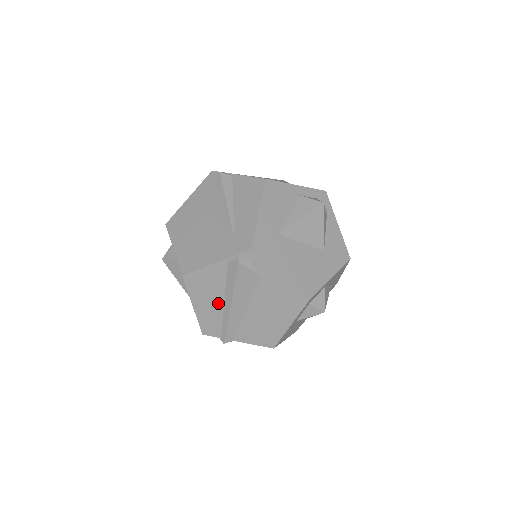
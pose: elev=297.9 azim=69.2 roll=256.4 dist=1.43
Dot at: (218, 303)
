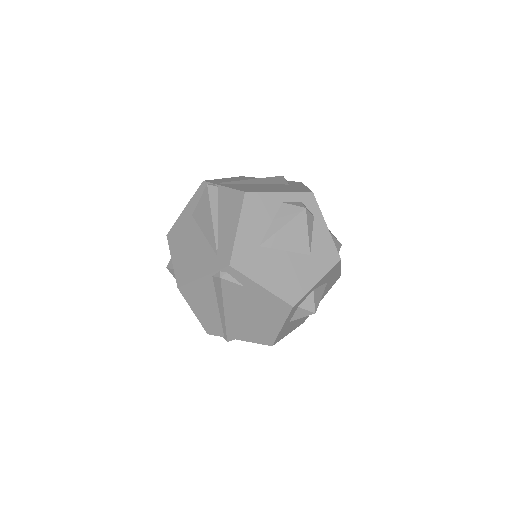
Dot at: (214, 309)
